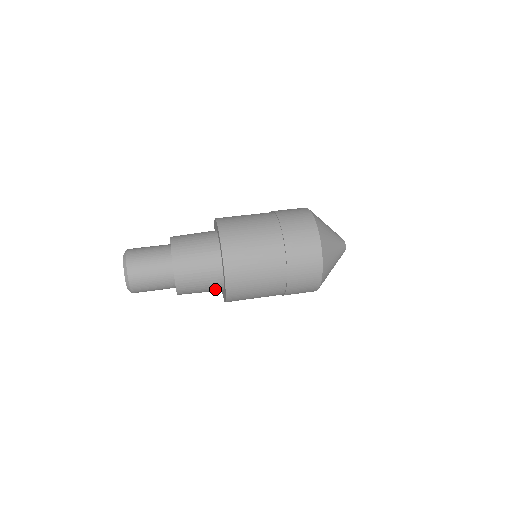
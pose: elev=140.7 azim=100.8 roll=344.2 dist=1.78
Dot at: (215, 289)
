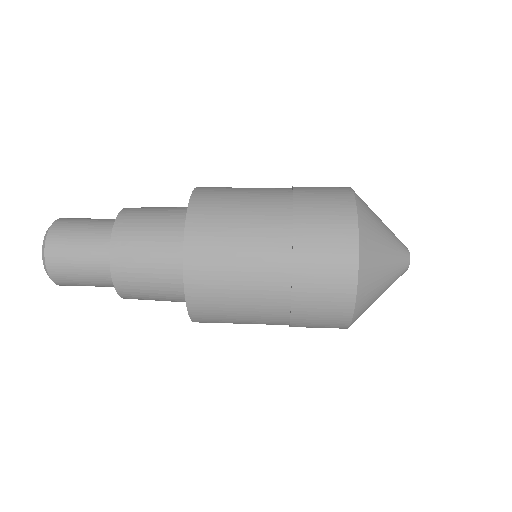
Dot at: occluded
